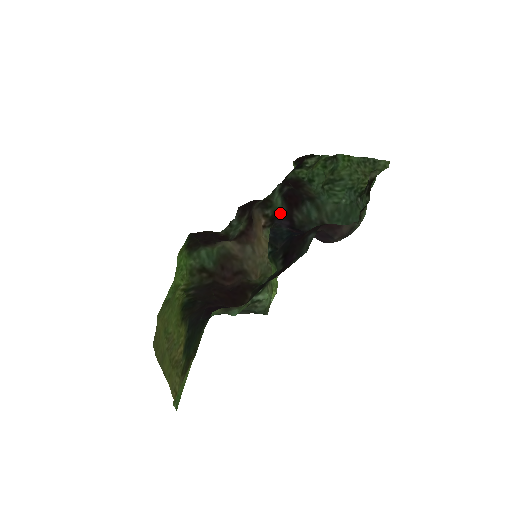
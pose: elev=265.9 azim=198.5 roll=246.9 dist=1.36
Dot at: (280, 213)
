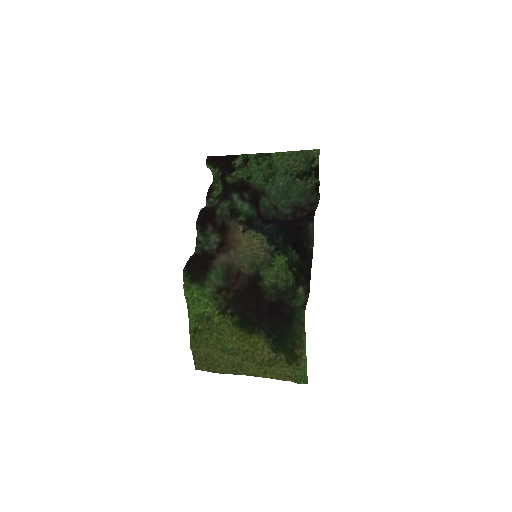
Dot at: (251, 215)
